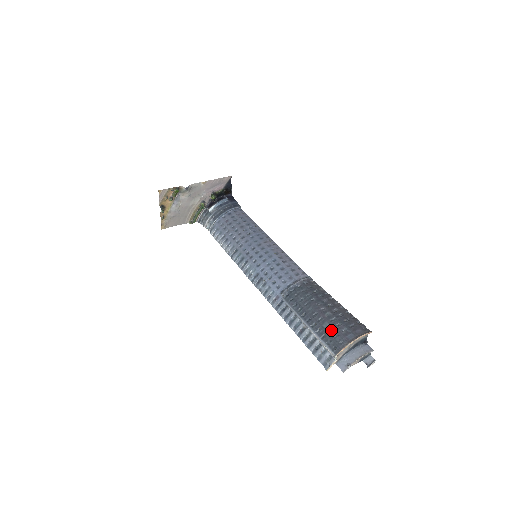
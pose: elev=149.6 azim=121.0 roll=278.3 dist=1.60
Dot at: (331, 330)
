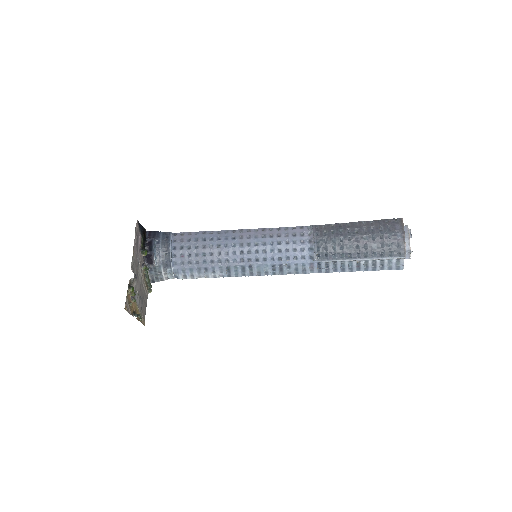
Dot at: (382, 246)
